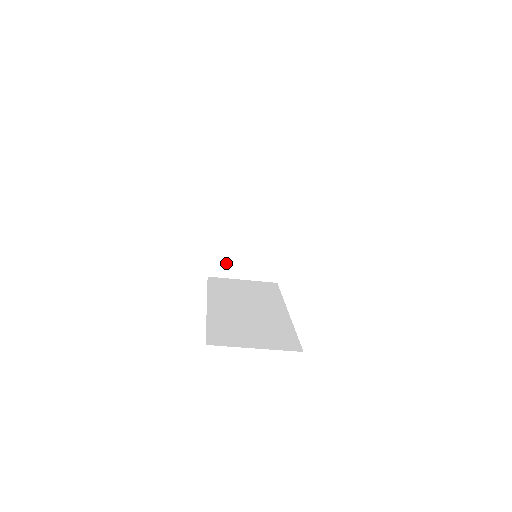
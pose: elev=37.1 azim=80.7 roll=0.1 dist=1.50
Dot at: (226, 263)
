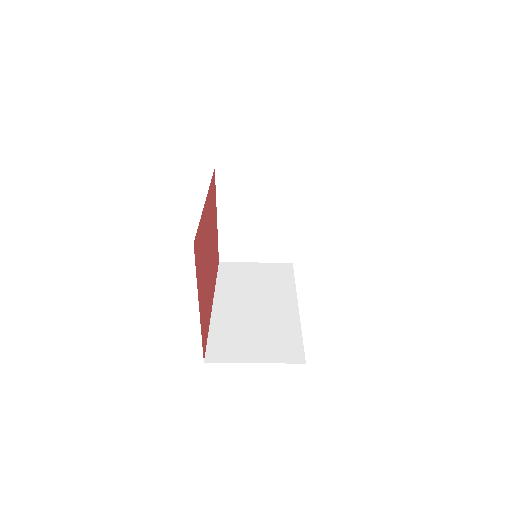
Dot at: (236, 248)
